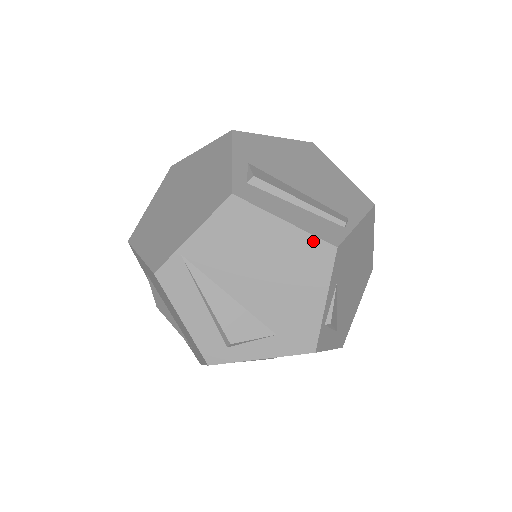
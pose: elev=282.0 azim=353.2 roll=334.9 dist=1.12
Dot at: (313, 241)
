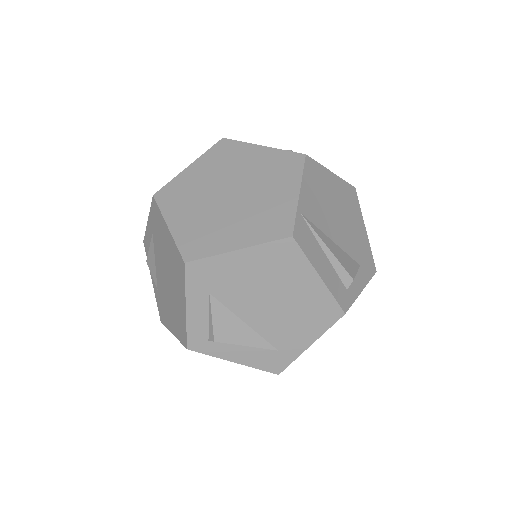
Dot at: (346, 185)
